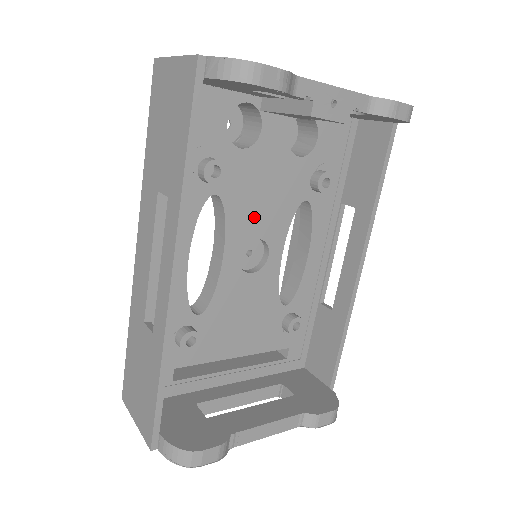
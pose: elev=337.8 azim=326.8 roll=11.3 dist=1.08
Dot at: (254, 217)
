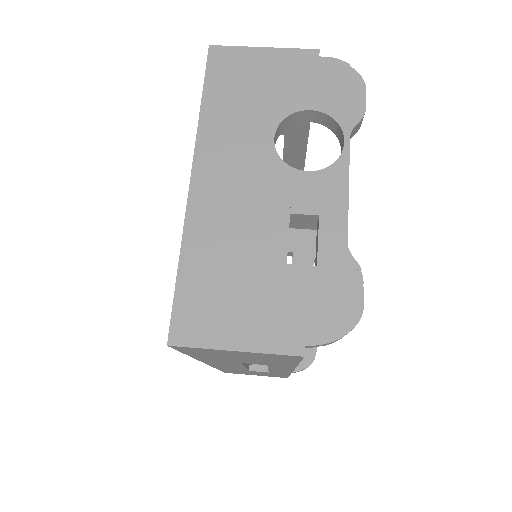
Dot at: occluded
